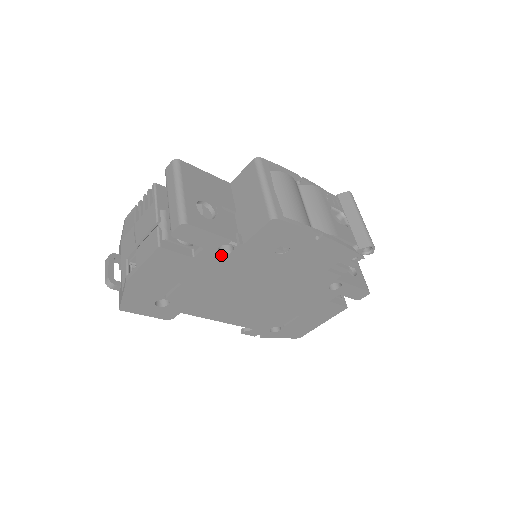
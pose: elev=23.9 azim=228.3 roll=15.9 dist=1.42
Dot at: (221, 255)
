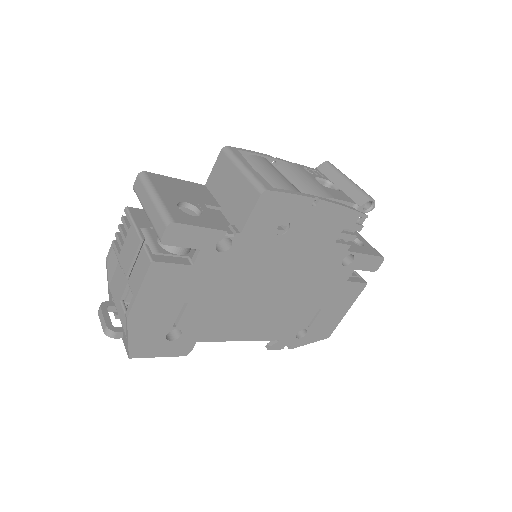
Dot at: (221, 254)
